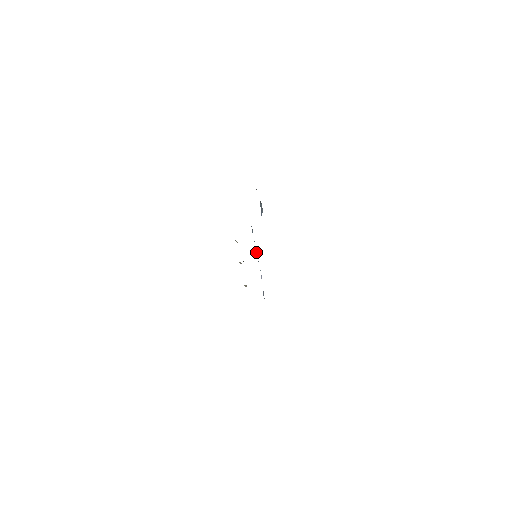
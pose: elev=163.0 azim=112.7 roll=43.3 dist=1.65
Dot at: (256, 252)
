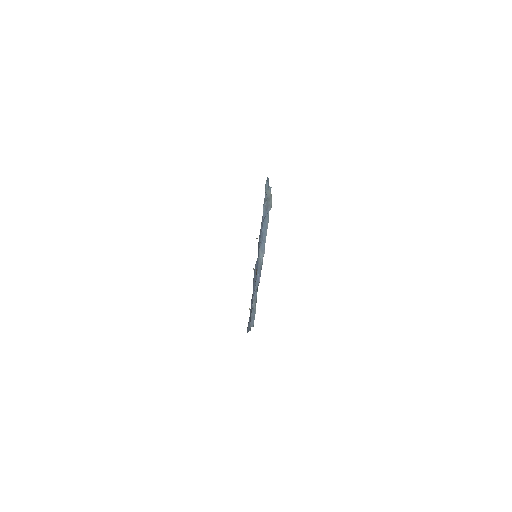
Dot at: (263, 245)
